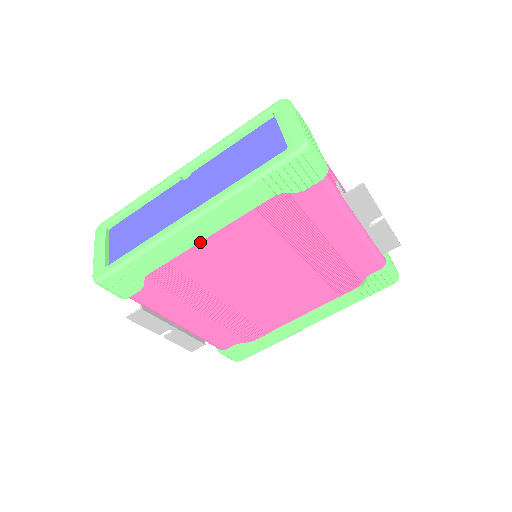
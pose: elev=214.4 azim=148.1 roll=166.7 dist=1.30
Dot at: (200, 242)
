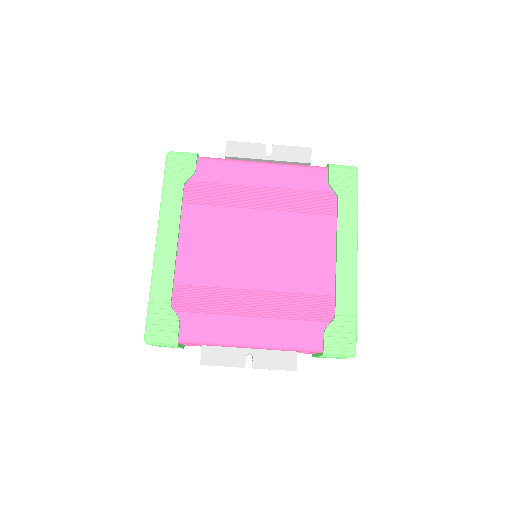
Dot at: (180, 253)
